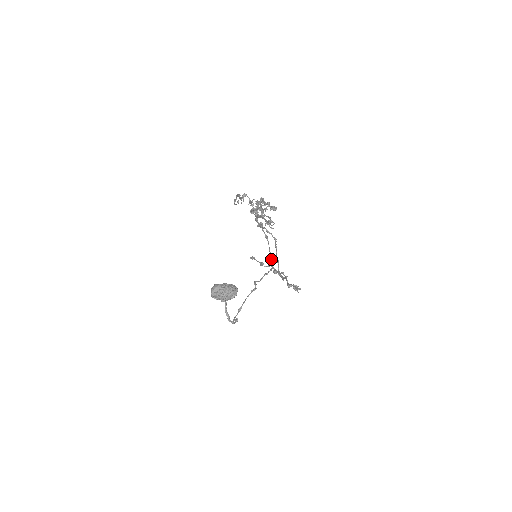
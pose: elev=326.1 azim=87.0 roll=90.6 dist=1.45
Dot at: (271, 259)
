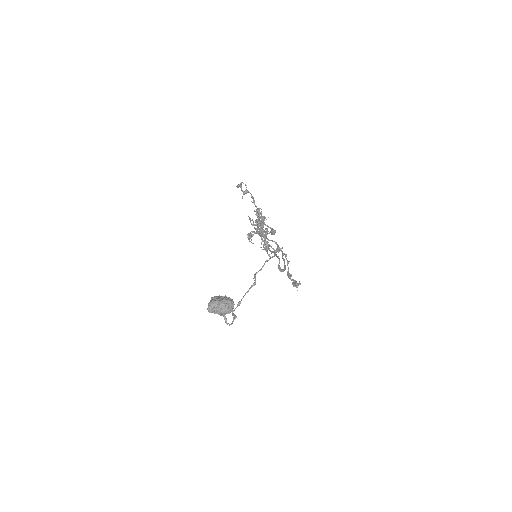
Dot at: occluded
